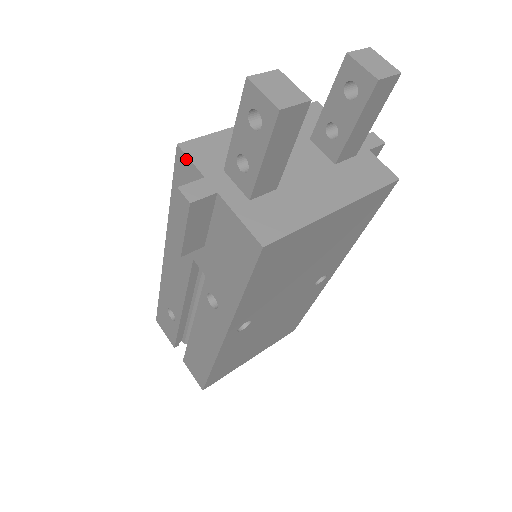
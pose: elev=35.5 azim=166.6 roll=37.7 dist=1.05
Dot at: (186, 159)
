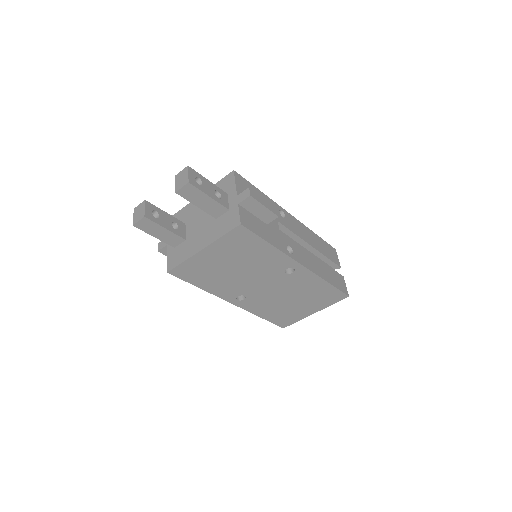
Dot at: occluded
